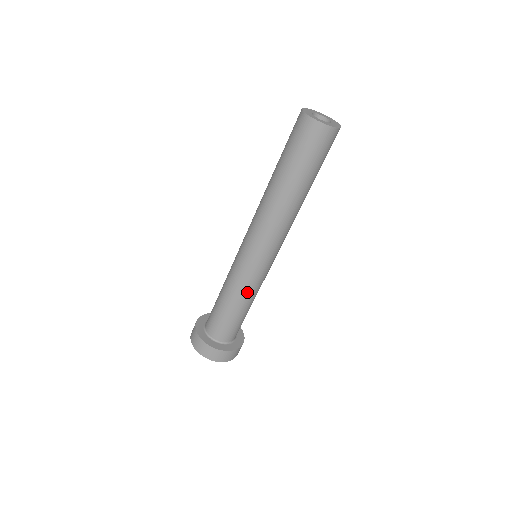
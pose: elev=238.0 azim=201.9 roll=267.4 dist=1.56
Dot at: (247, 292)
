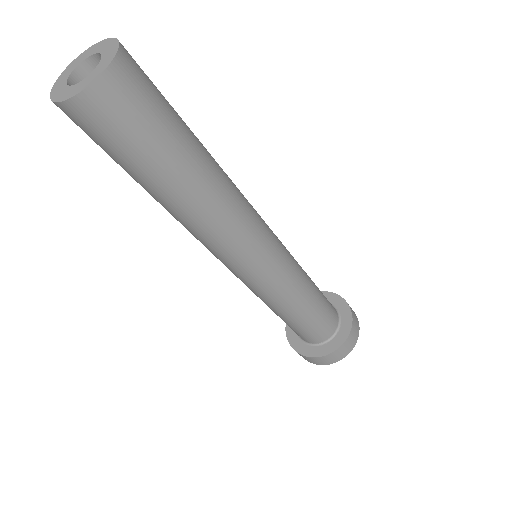
Dot at: (268, 303)
